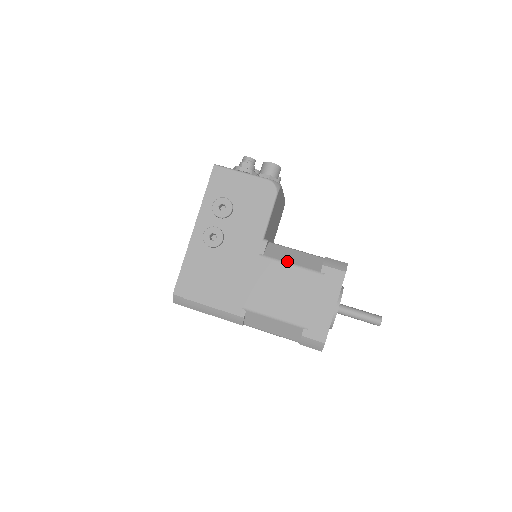
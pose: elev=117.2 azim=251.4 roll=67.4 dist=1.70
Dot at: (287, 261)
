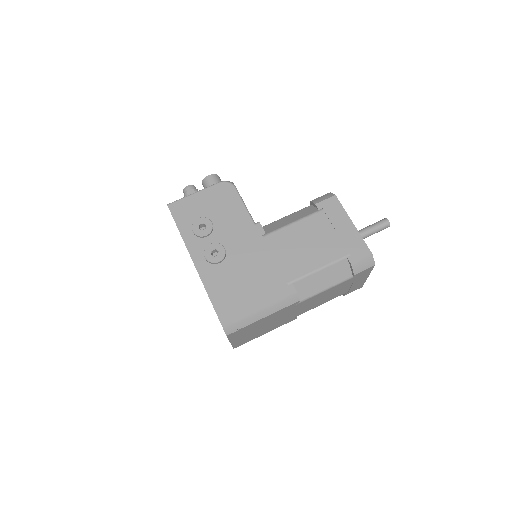
Dot at: (287, 224)
